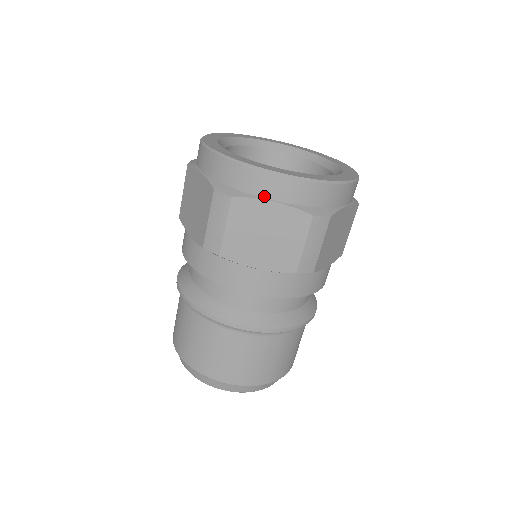
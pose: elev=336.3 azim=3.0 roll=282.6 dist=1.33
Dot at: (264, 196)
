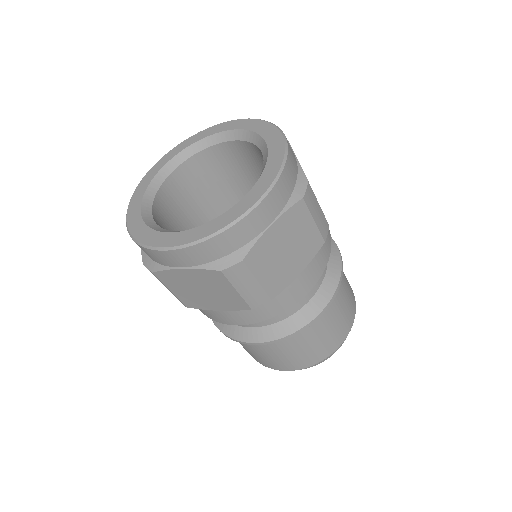
Dot at: (261, 230)
